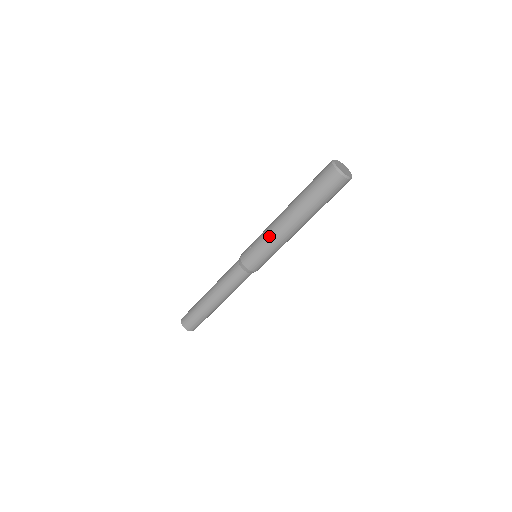
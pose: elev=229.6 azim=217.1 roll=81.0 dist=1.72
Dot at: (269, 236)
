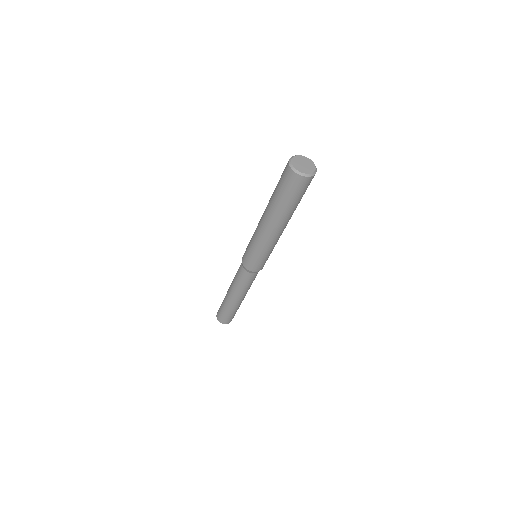
Dot at: (254, 233)
